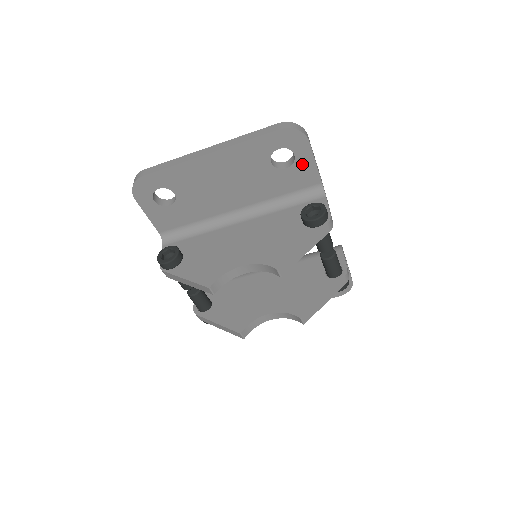
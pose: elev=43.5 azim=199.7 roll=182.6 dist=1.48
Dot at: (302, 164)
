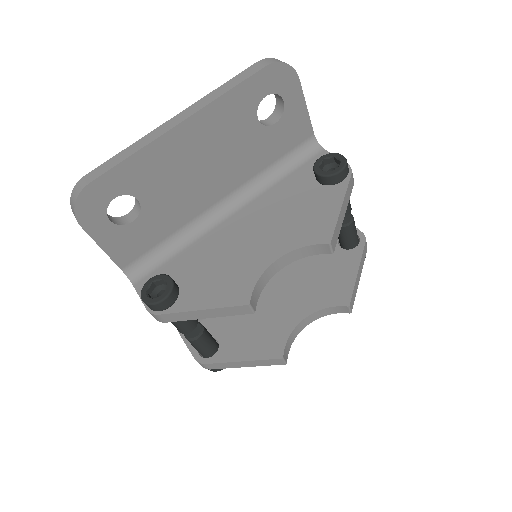
Dot at: (292, 113)
